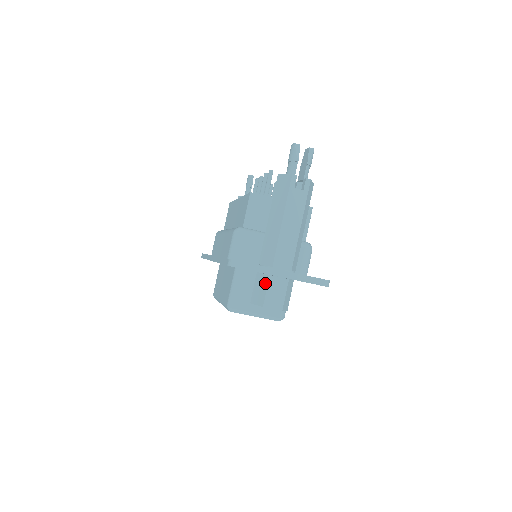
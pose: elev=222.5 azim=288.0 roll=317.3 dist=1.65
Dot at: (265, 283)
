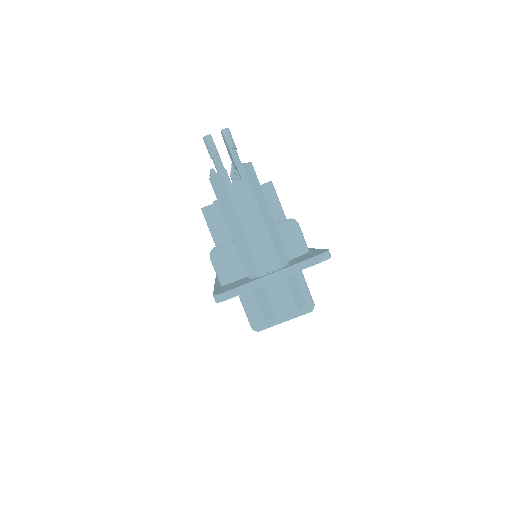
Dot at: (264, 295)
